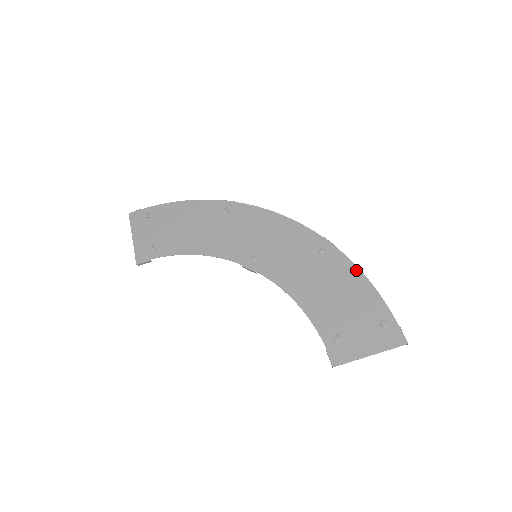
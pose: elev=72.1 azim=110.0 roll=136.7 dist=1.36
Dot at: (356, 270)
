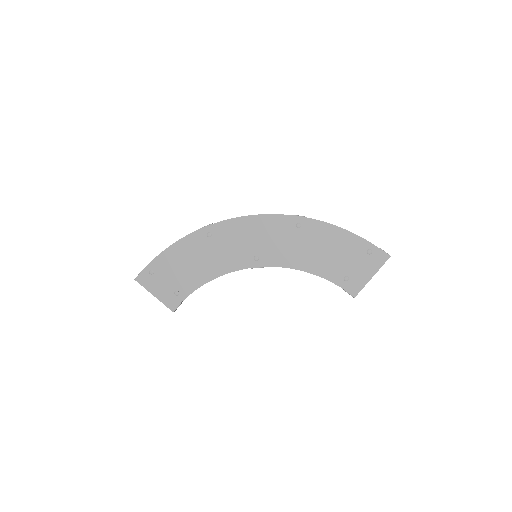
Dot at: (331, 227)
